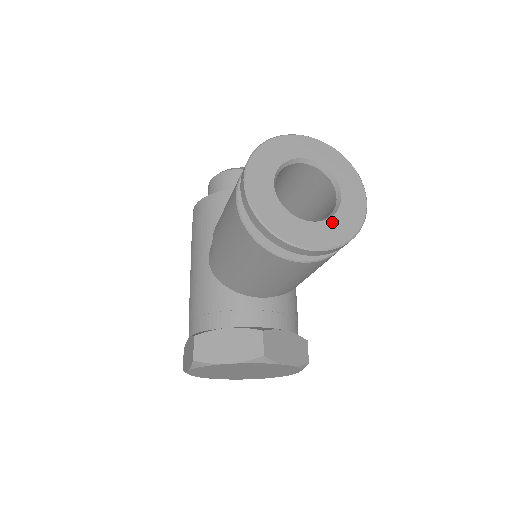
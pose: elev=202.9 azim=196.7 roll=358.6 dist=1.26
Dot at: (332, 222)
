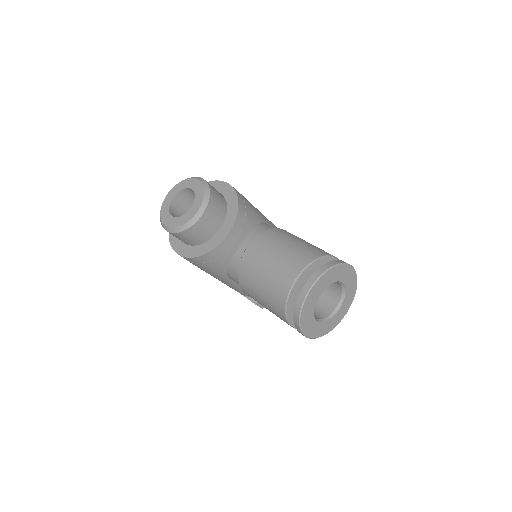
Dot at: (346, 298)
